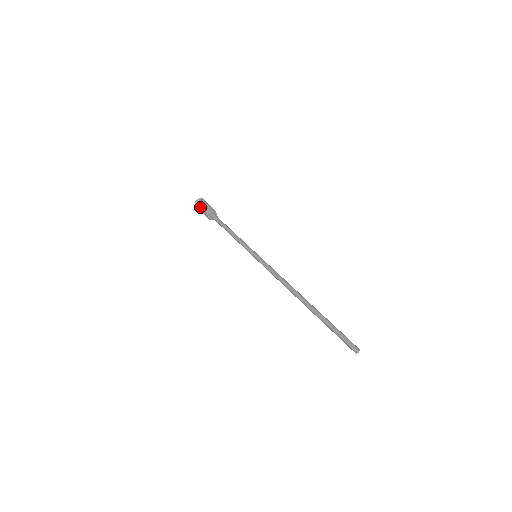
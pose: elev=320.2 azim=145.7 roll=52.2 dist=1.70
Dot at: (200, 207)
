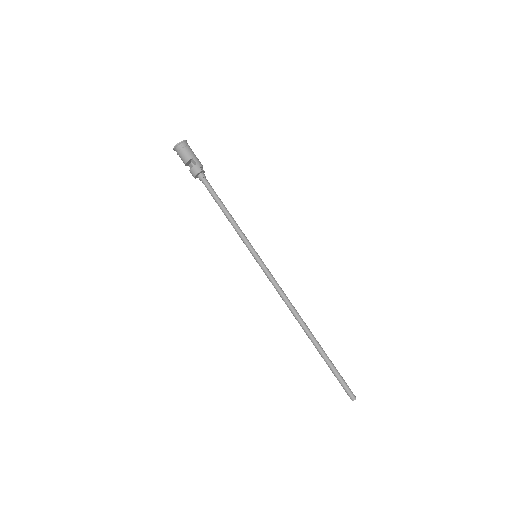
Dot at: (181, 159)
